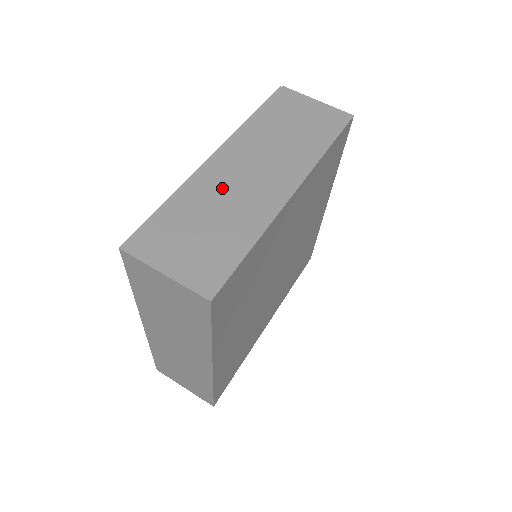
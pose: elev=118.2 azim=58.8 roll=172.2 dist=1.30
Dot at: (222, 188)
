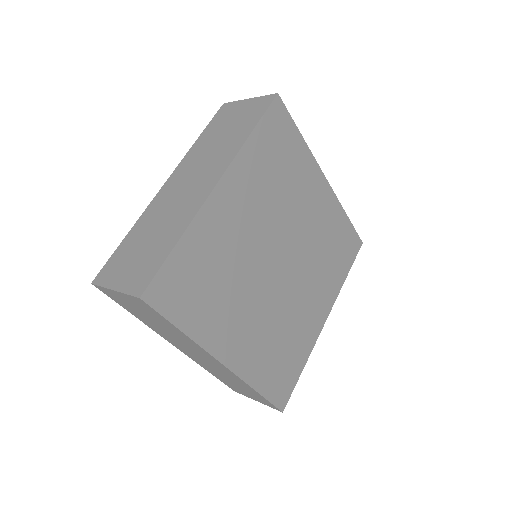
Dot at: (164, 207)
